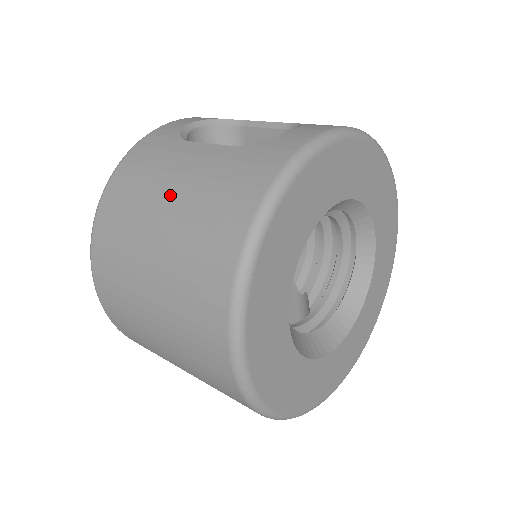
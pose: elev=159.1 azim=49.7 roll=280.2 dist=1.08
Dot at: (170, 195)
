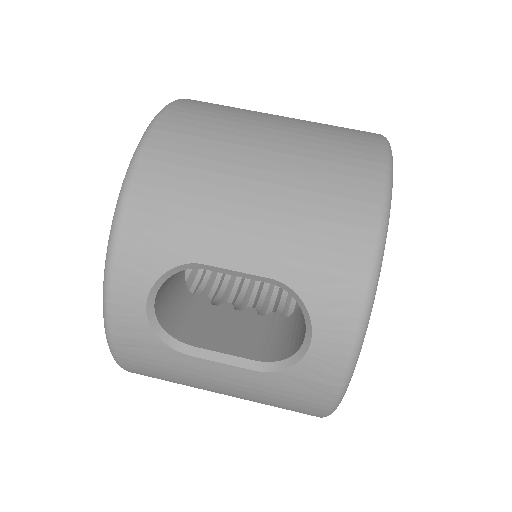
Dot at: (220, 392)
